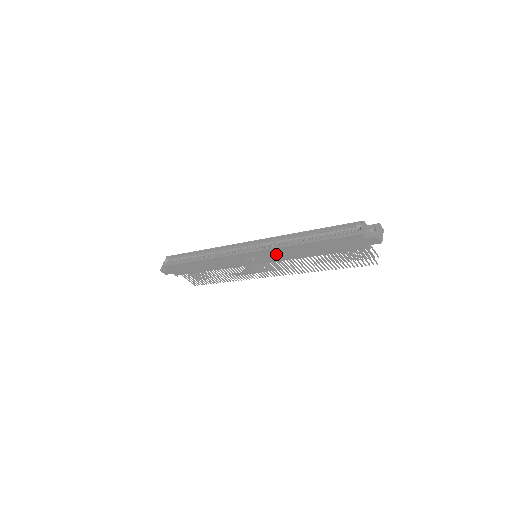
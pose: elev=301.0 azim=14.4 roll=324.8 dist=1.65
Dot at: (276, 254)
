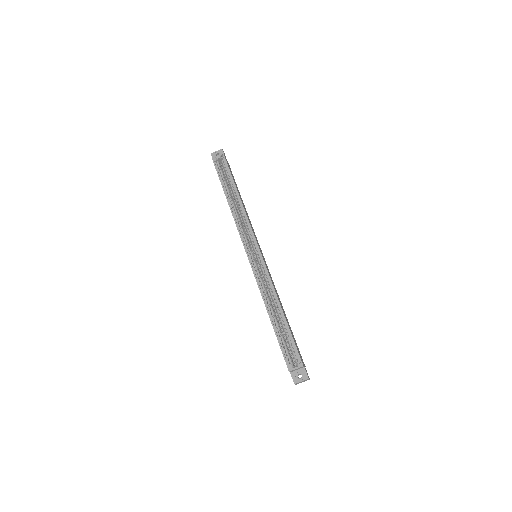
Dot at: occluded
